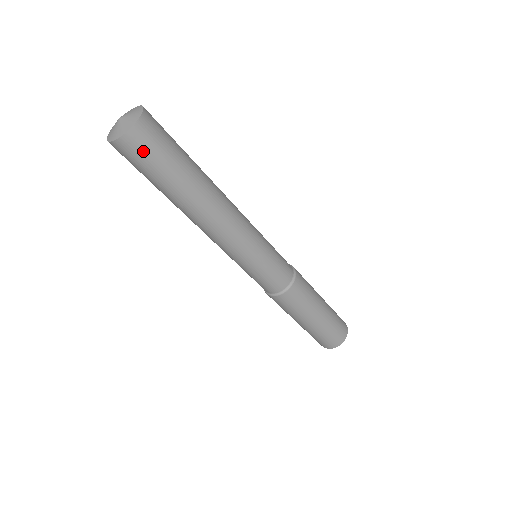
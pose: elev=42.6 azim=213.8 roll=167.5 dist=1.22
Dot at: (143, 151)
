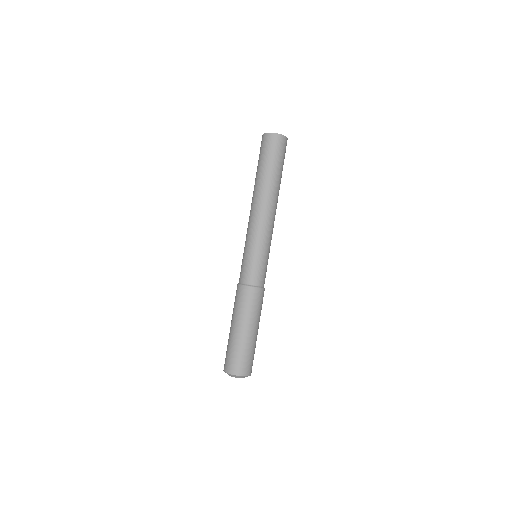
Dot at: (277, 146)
